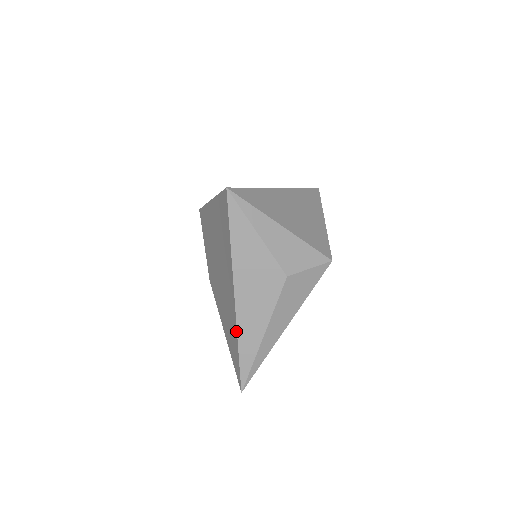
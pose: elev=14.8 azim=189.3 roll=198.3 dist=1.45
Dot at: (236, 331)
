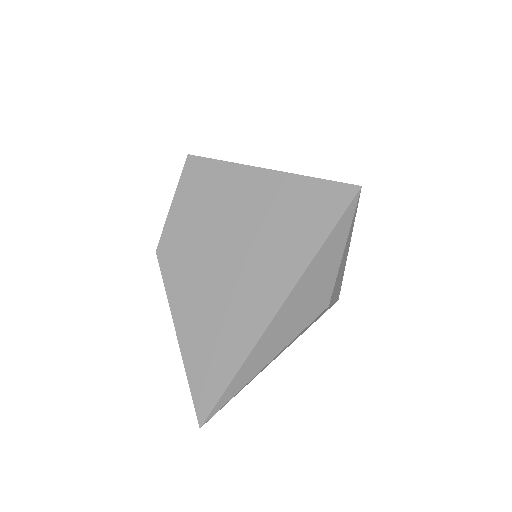
Dot at: (249, 350)
